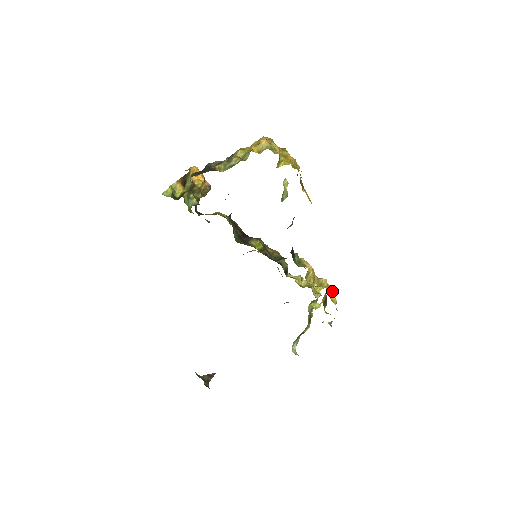
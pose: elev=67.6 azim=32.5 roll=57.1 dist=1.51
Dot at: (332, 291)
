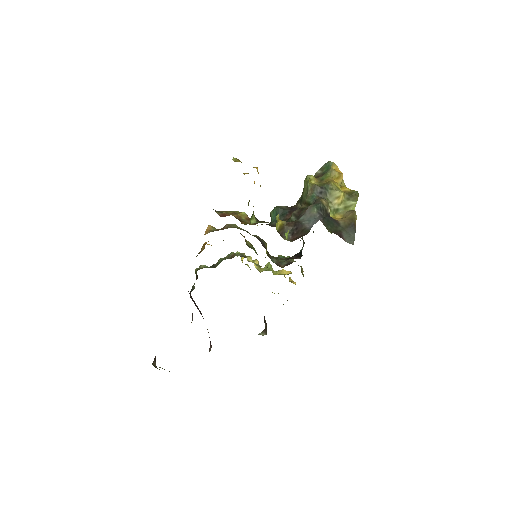
Dot at: occluded
